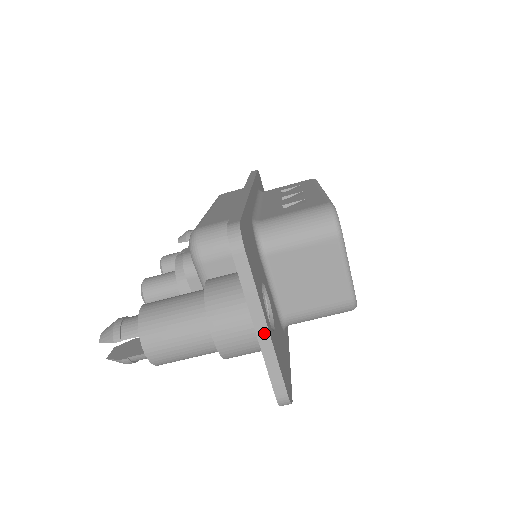
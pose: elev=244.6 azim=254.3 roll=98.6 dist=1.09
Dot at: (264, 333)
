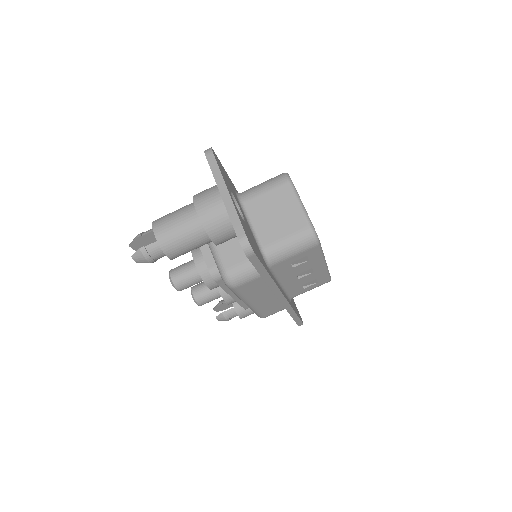
Dot at: (227, 196)
